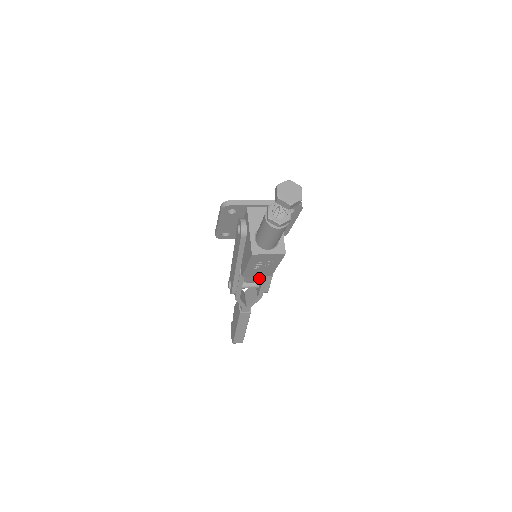
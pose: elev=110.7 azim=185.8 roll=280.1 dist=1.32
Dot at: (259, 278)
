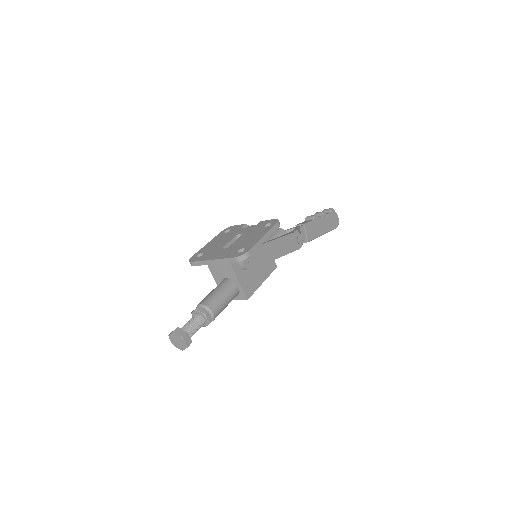
Dot at: occluded
